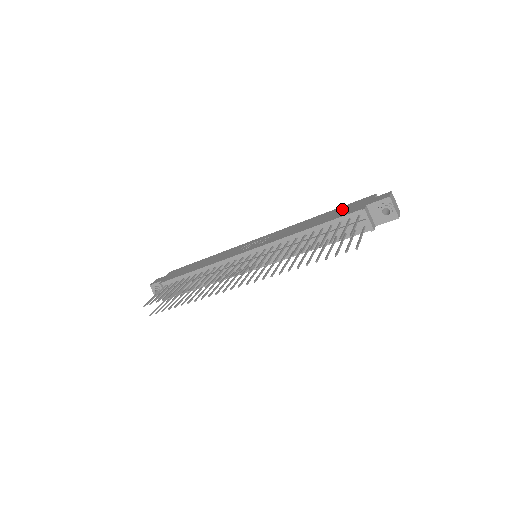
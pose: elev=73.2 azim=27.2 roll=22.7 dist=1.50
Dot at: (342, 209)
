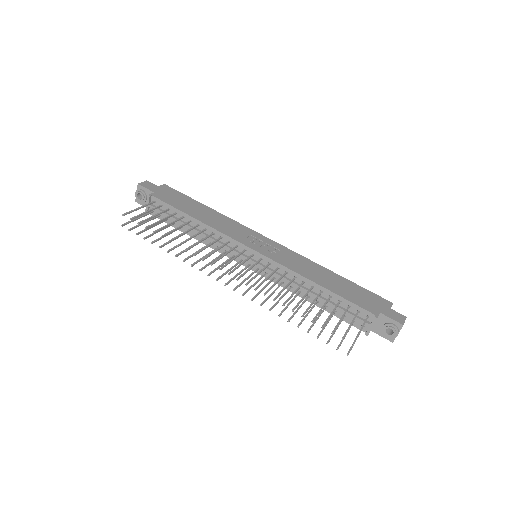
Dot at: (358, 291)
